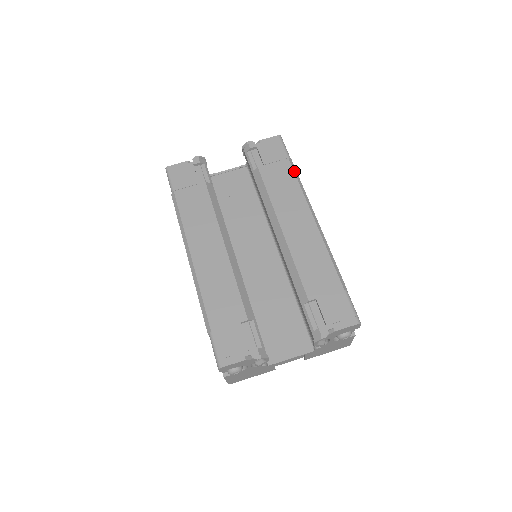
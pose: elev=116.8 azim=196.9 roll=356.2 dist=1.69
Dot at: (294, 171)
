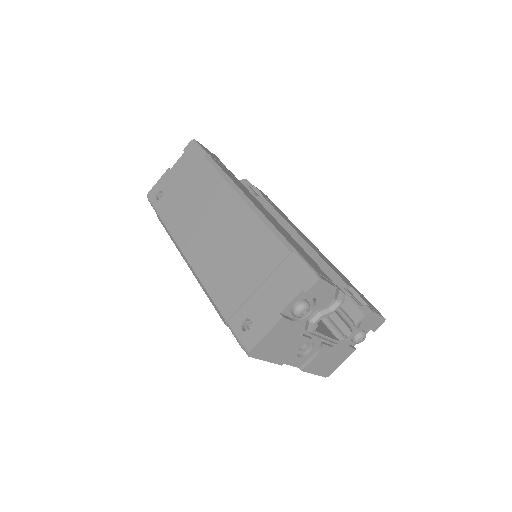
Dot at: (286, 216)
